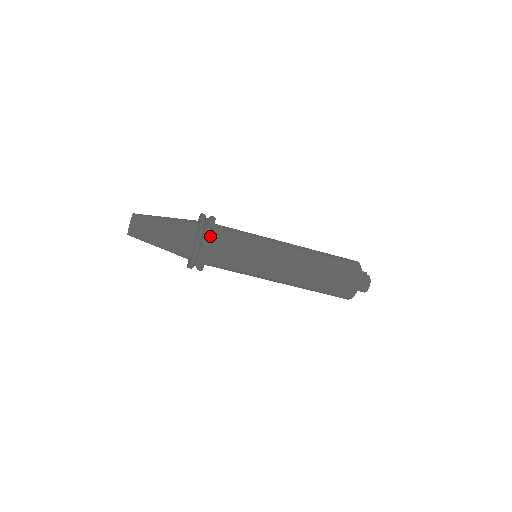
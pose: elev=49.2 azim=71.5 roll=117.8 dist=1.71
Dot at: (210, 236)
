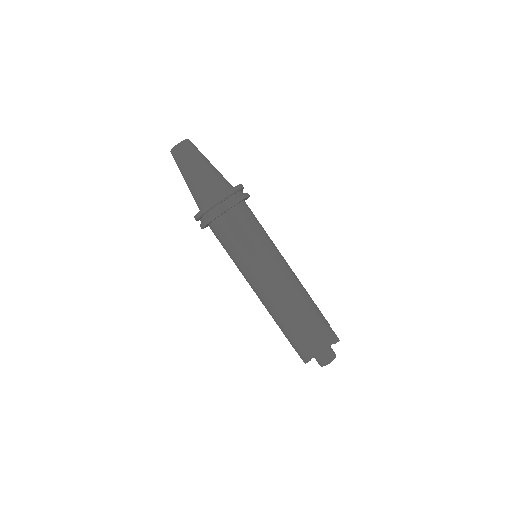
Dot at: (248, 194)
